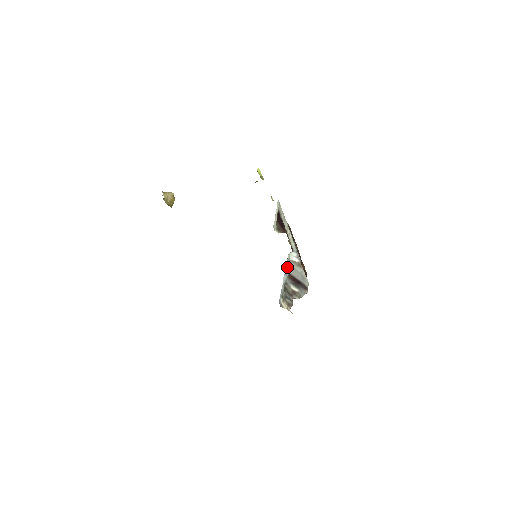
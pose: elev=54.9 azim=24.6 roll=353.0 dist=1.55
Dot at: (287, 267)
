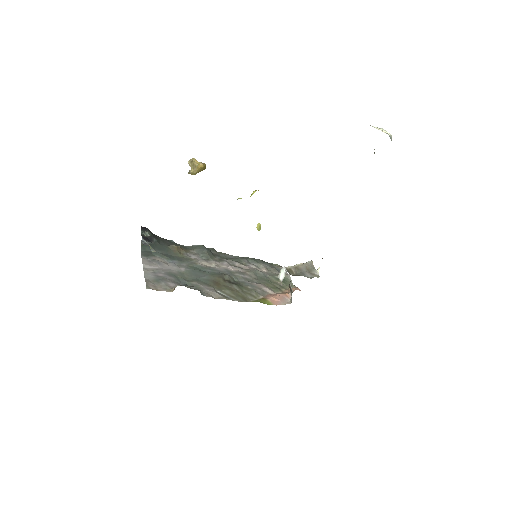
Dot at: occluded
